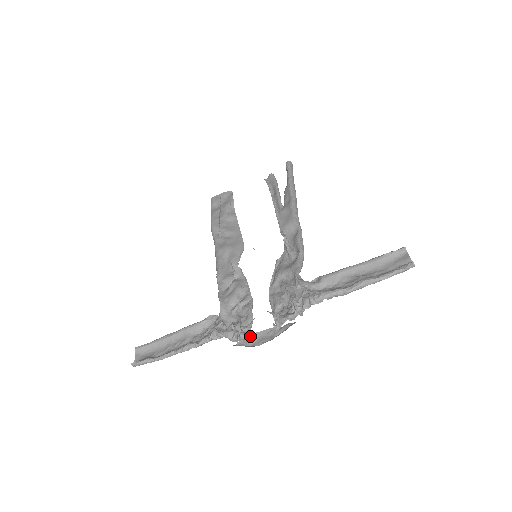
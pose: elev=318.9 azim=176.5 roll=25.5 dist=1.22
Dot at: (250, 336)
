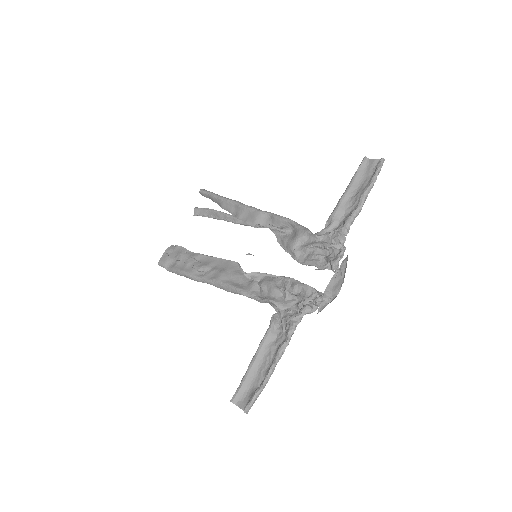
Dot at: (324, 295)
